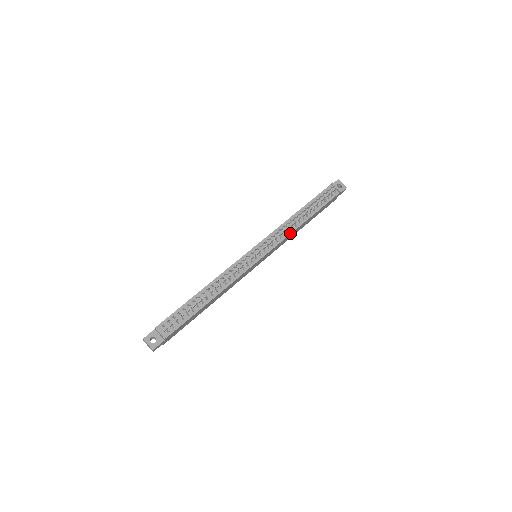
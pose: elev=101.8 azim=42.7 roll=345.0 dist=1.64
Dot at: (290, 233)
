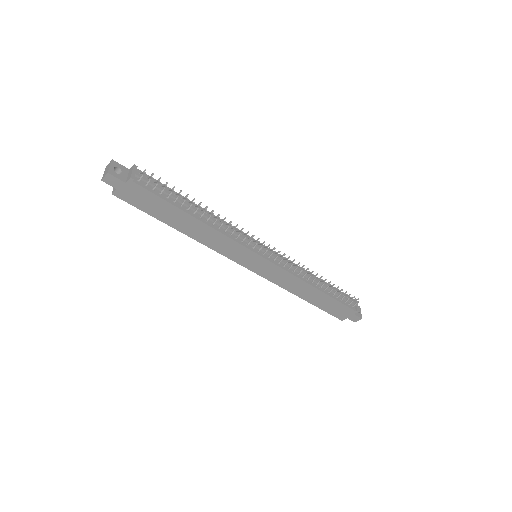
Dot at: (299, 277)
